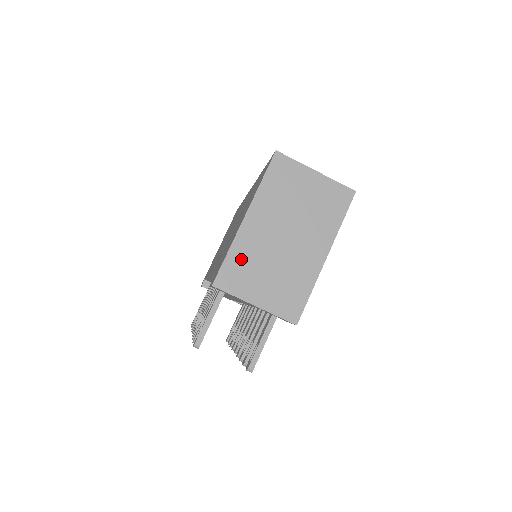
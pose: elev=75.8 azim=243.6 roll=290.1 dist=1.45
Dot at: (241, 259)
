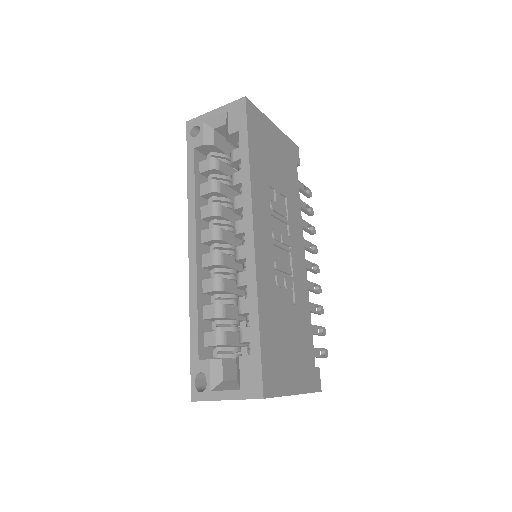
Dot at: occluded
